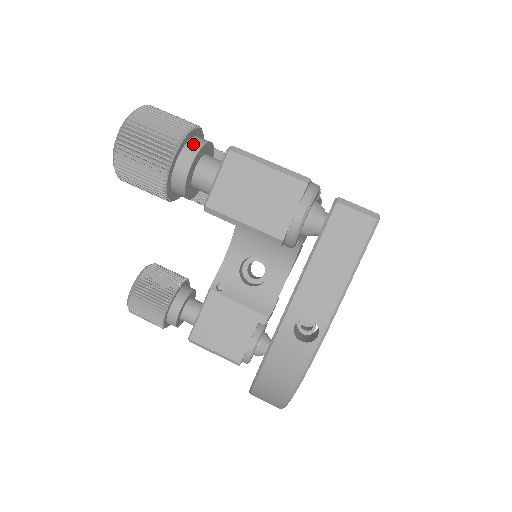
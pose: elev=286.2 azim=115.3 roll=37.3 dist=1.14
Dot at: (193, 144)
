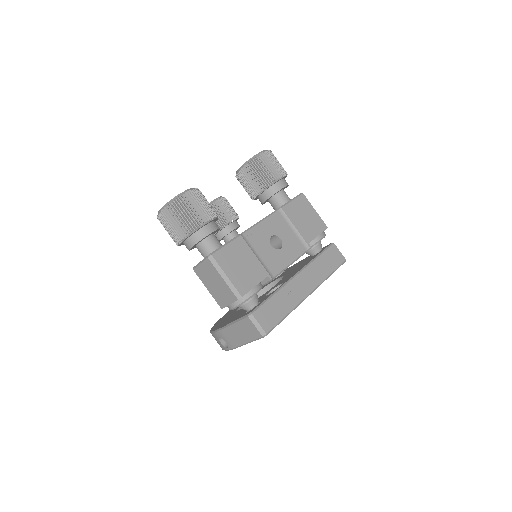
Dot at: (196, 236)
